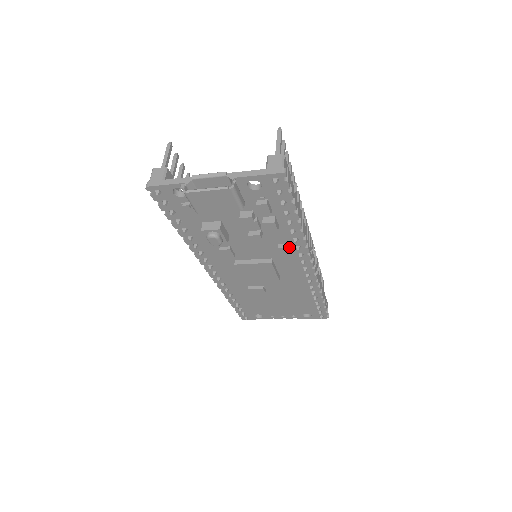
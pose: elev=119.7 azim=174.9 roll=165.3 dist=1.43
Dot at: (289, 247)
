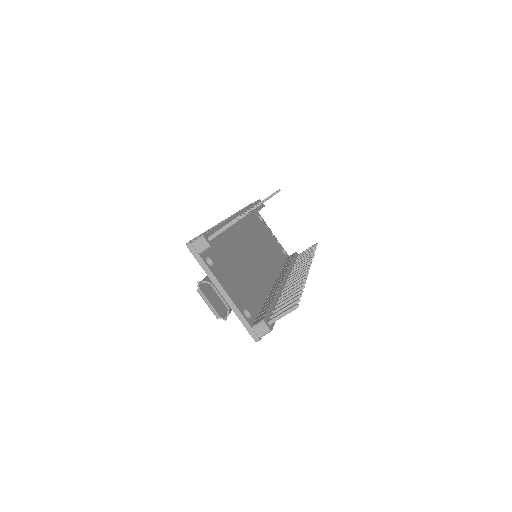
Dot at: occluded
